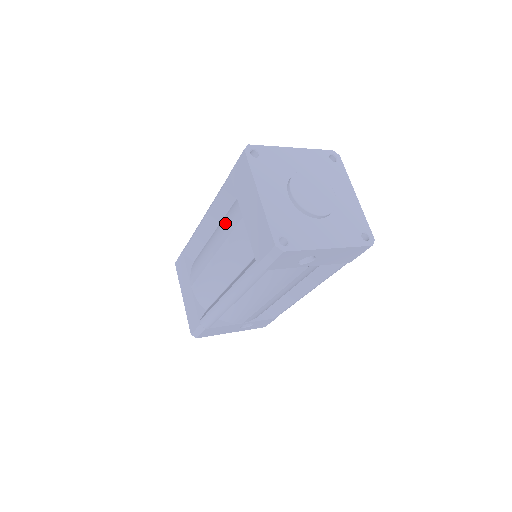
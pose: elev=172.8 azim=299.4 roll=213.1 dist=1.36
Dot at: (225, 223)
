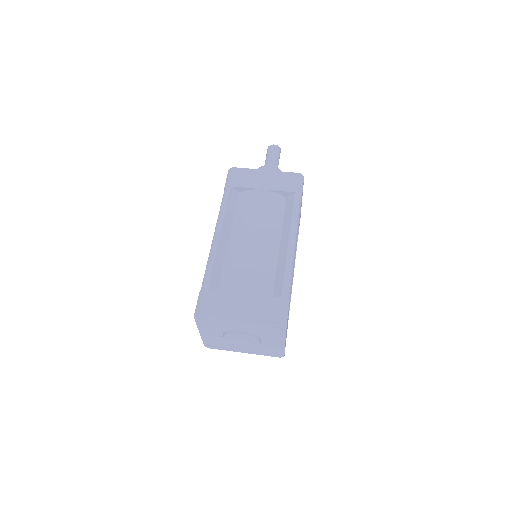
Dot at: occluded
